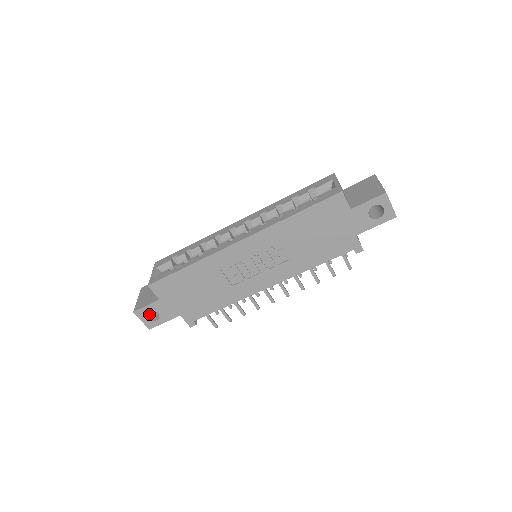
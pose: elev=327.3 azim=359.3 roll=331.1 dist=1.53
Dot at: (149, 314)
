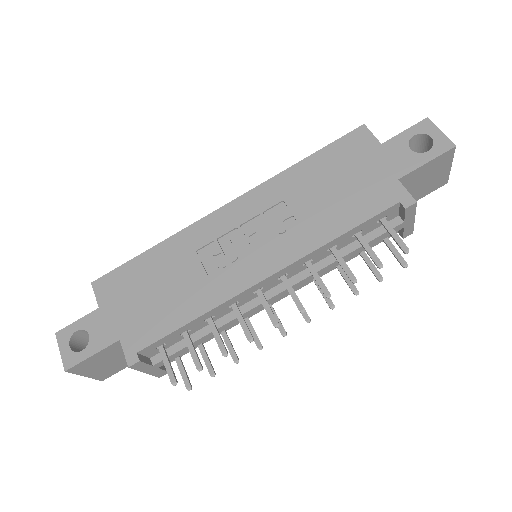
Dot at: (78, 350)
